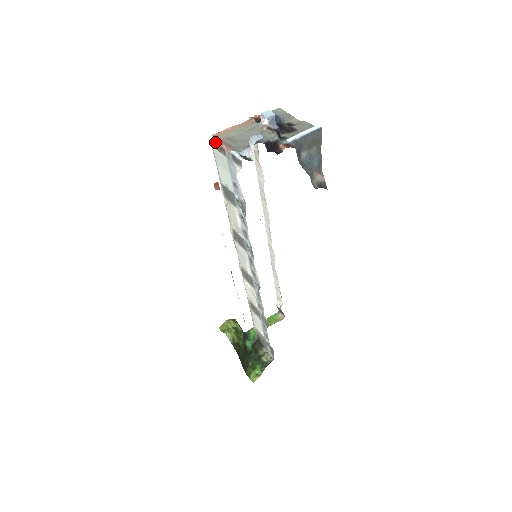
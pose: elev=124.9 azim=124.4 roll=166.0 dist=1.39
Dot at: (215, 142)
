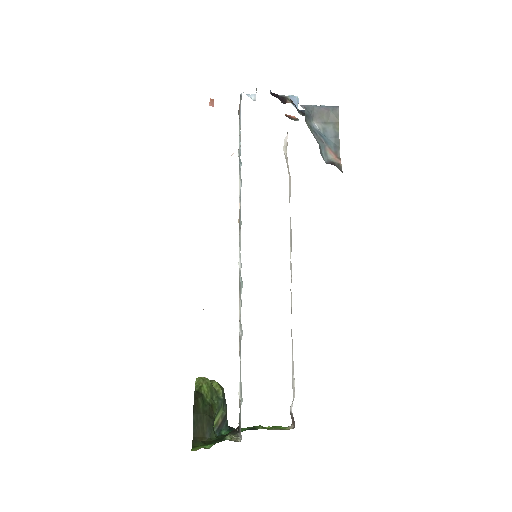
Dot at: (238, 110)
